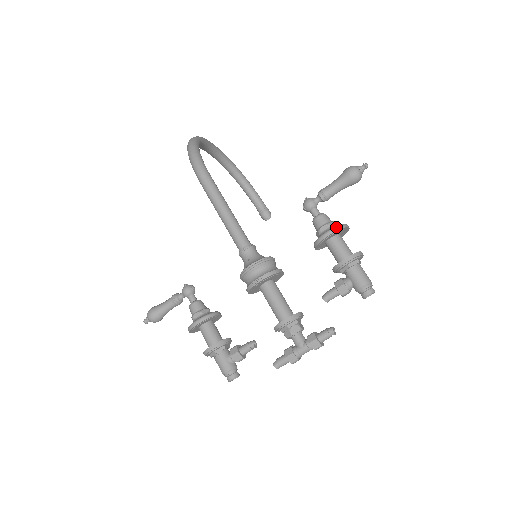
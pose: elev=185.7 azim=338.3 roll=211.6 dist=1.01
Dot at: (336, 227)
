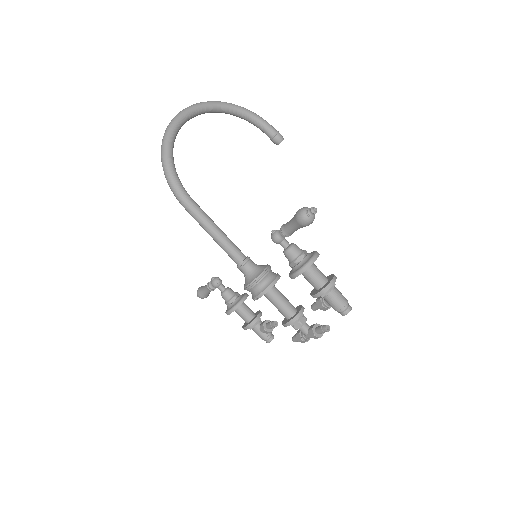
Dot at: (300, 270)
